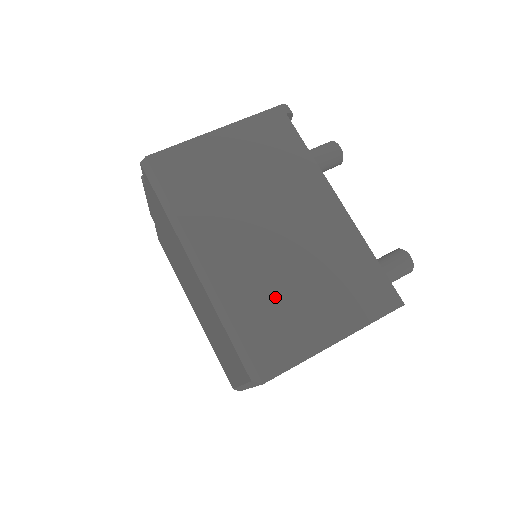
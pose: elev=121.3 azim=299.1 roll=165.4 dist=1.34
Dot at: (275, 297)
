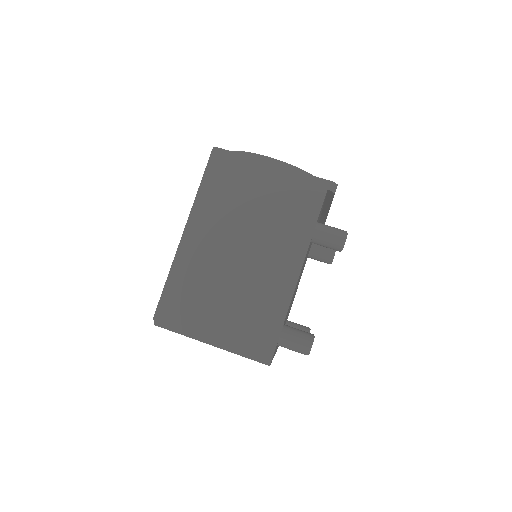
Dot at: (205, 290)
